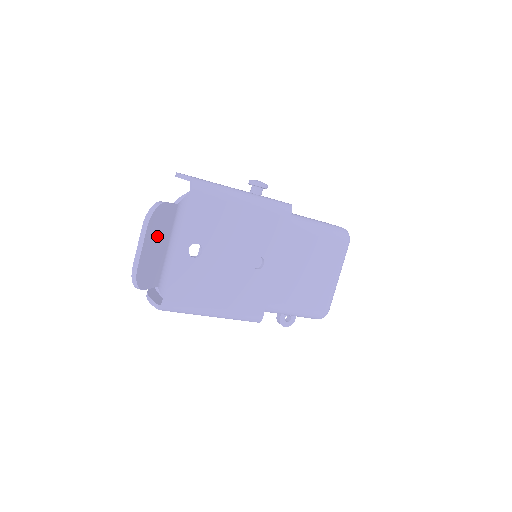
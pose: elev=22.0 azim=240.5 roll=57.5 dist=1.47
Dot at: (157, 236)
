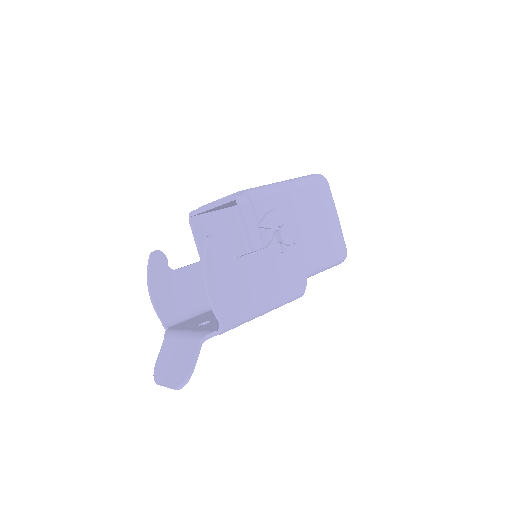
Dot at: occluded
